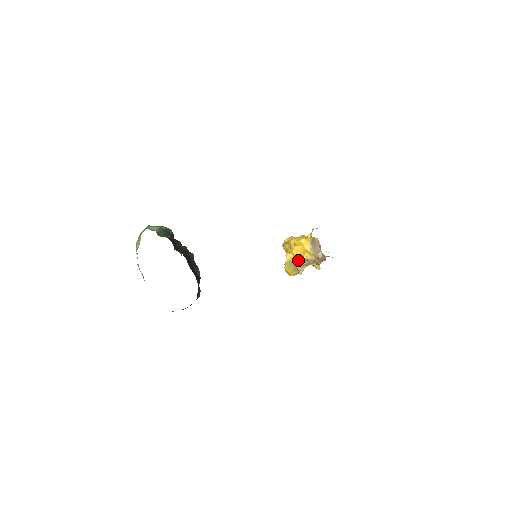
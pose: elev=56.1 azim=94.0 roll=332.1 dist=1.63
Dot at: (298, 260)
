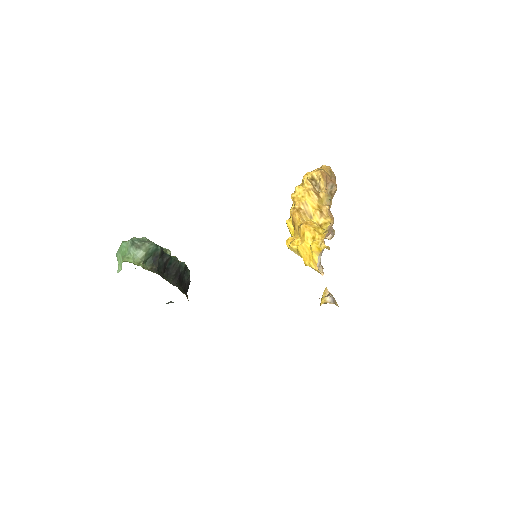
Dot at: (301, 256)
